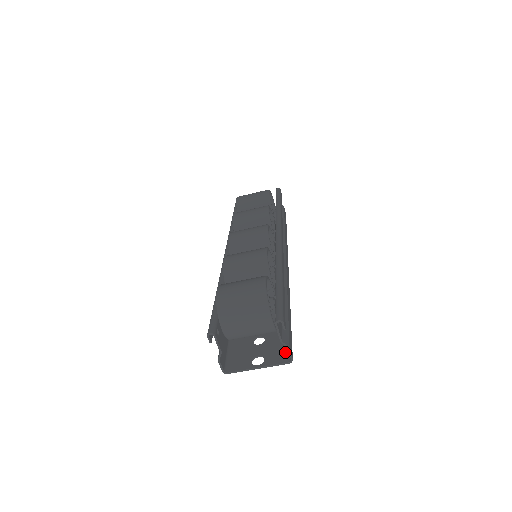
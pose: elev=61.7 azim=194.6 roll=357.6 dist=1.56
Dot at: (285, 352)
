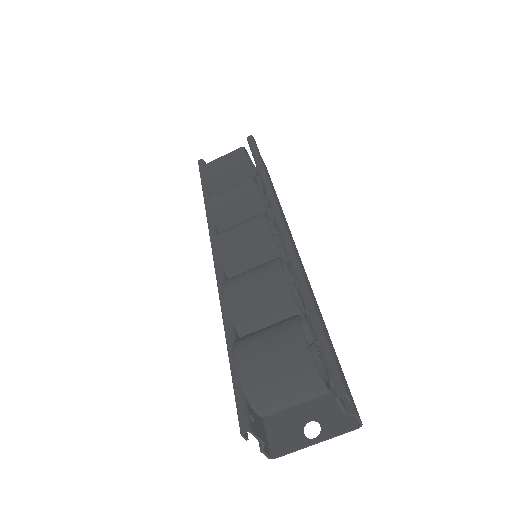
Dot at: occluded
